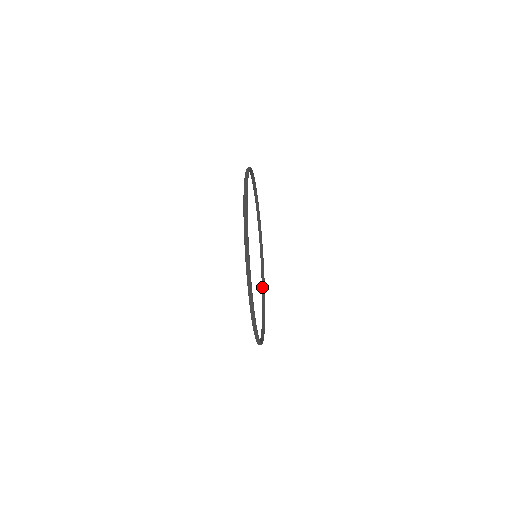
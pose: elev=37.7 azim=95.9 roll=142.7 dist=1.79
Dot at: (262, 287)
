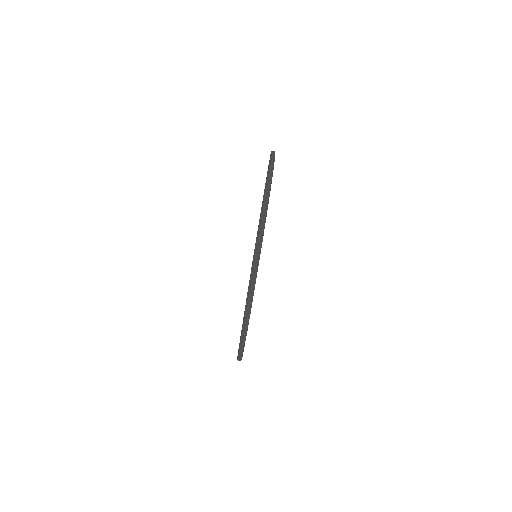
Dot at: occluded
